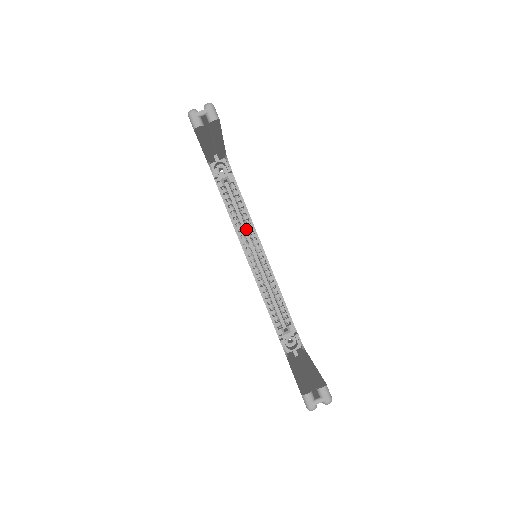
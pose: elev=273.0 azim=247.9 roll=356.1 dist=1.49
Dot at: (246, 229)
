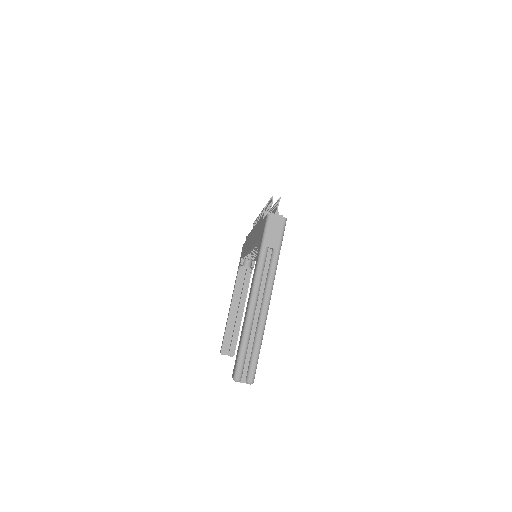
Dot at: occluded
